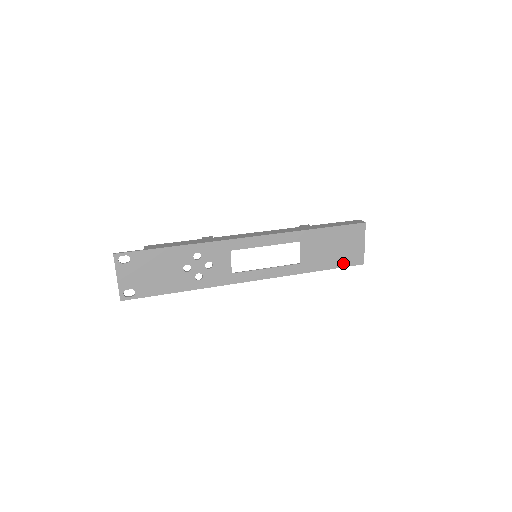
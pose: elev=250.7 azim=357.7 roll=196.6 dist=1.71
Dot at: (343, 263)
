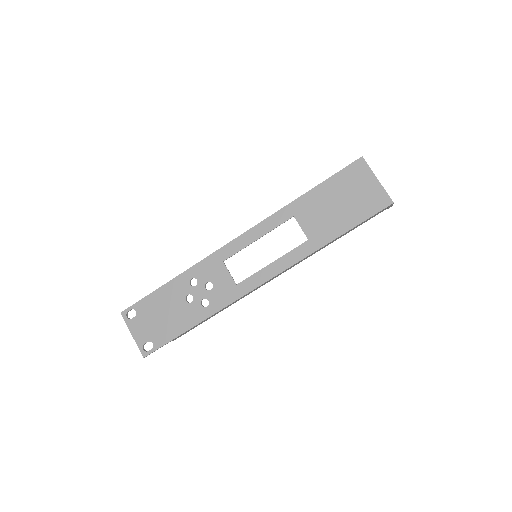
Dot at: (363, 215)
